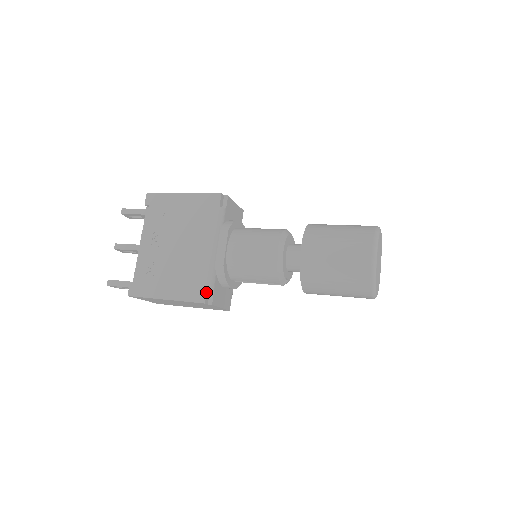
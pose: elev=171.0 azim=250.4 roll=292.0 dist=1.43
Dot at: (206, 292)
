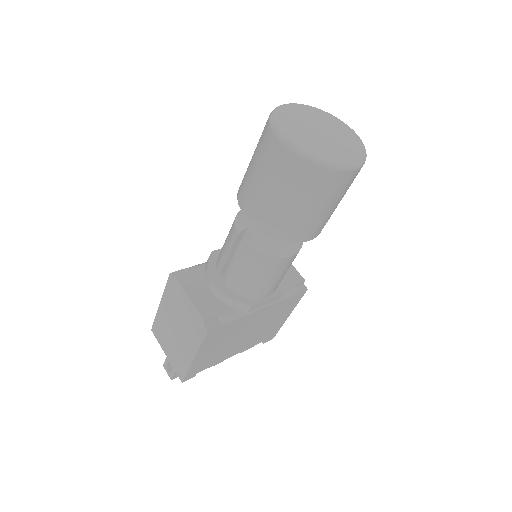
Dot at: (181, 270)
